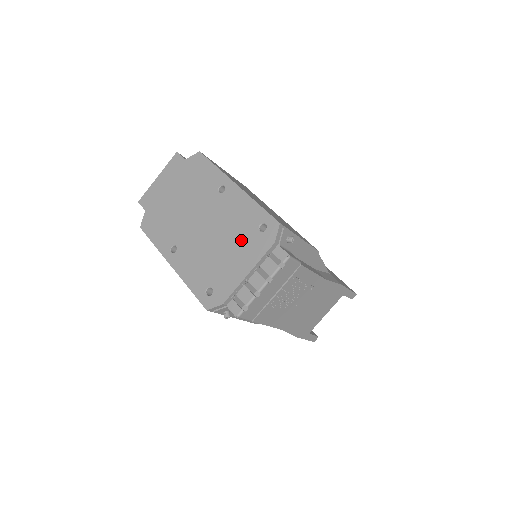
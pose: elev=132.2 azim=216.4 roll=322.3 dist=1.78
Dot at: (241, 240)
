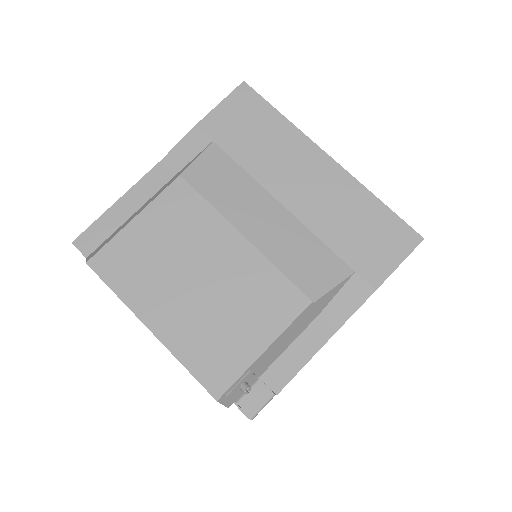
Dot at: occluded
